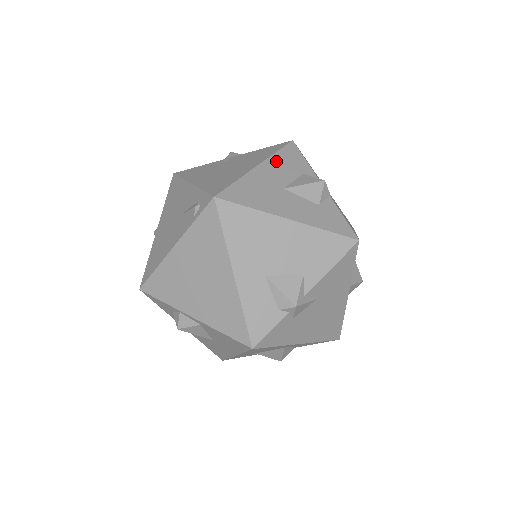
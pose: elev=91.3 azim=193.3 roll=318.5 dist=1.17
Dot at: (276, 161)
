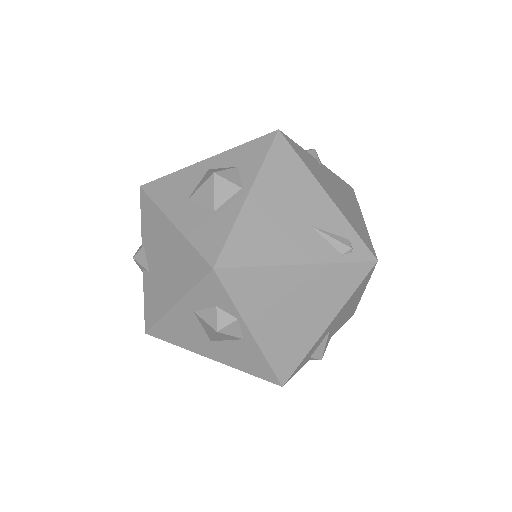
Dot at: occluded
